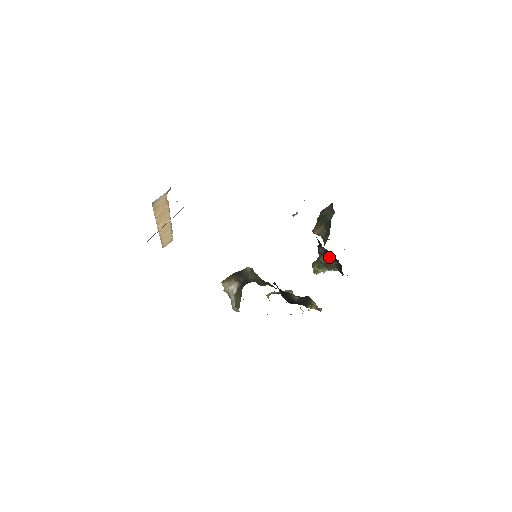
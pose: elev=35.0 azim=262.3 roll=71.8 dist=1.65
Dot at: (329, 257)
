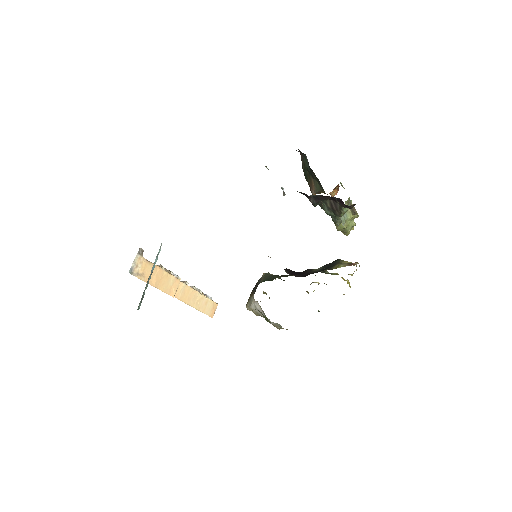
Dot at: (328, 202)
